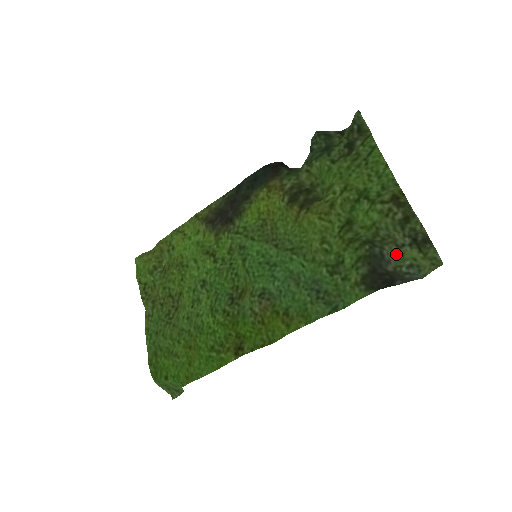
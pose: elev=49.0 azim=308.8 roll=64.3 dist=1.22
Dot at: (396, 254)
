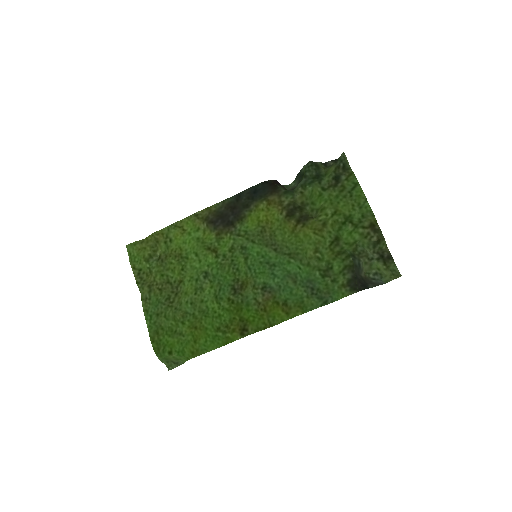
Dot at: (367, 265)
